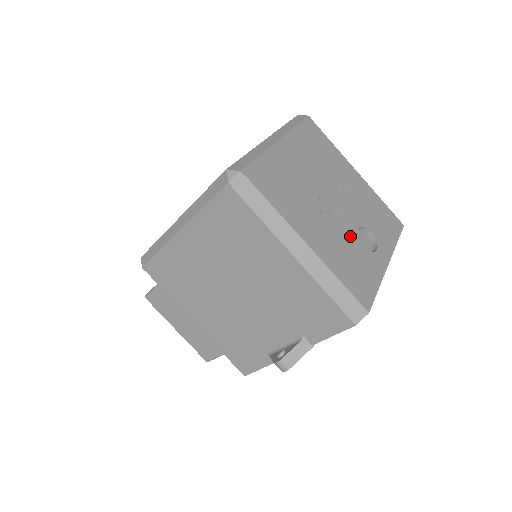
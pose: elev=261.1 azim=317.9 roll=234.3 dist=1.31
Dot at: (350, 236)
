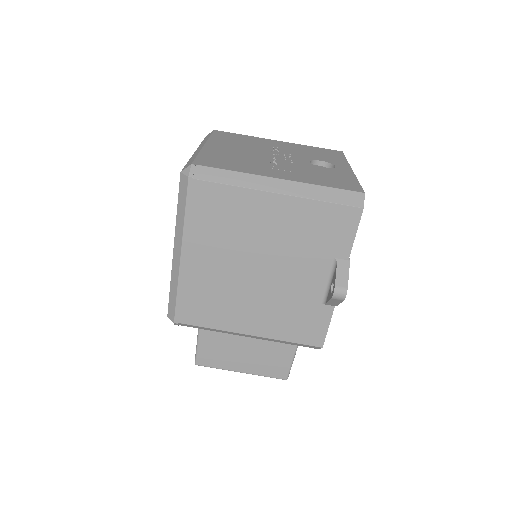
Dot at: (308, 167)
